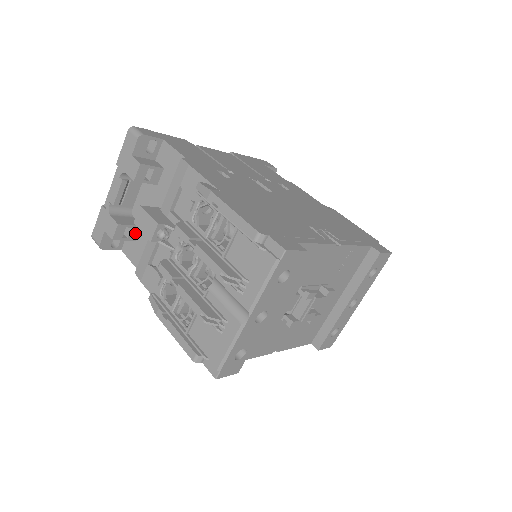
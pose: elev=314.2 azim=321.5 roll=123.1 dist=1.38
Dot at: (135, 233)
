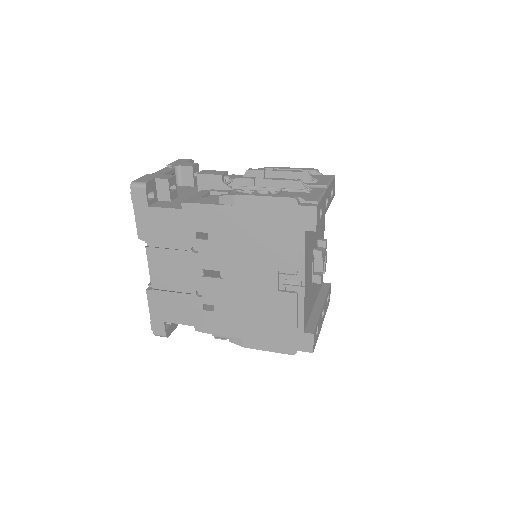
Dot at: (174, 196)
